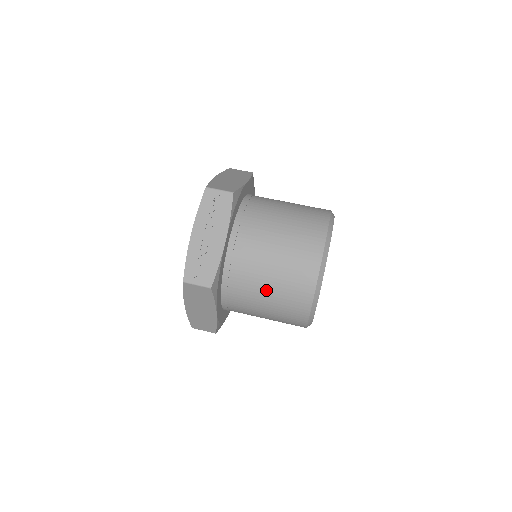
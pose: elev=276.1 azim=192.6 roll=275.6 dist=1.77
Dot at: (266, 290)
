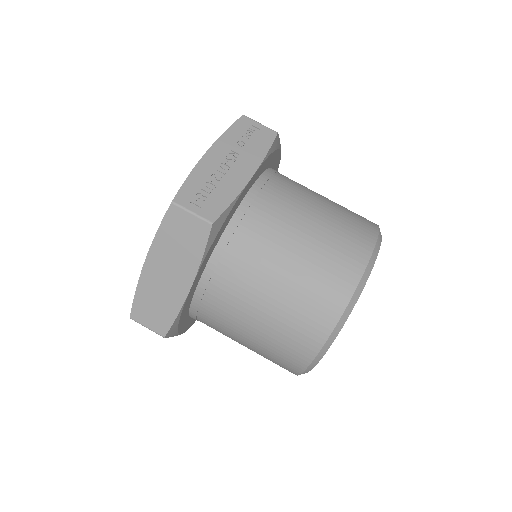
Dot at: (281, 272)
